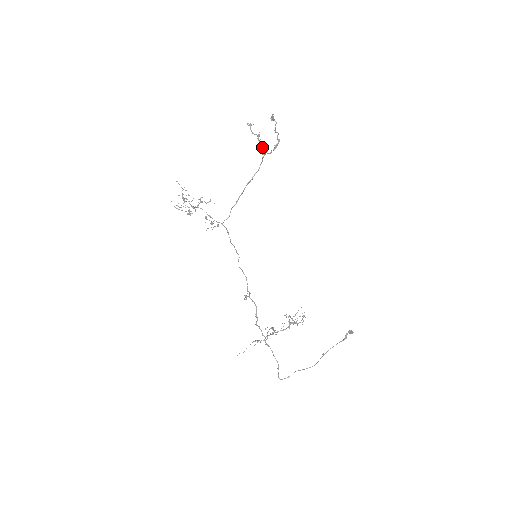
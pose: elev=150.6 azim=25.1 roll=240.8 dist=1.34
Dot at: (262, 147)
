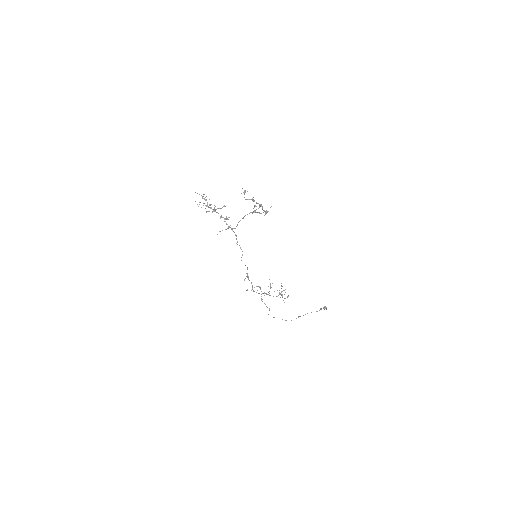
Dot at: occluded
